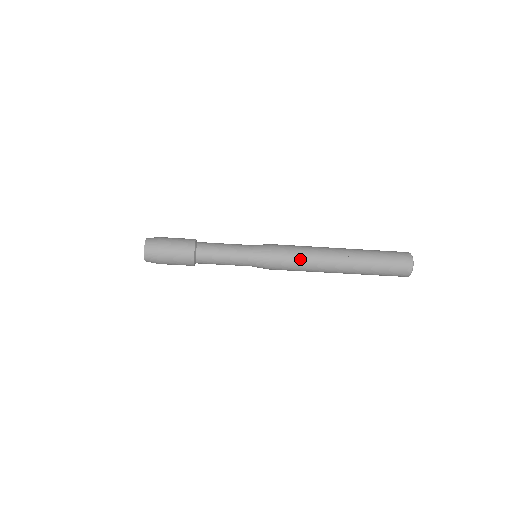
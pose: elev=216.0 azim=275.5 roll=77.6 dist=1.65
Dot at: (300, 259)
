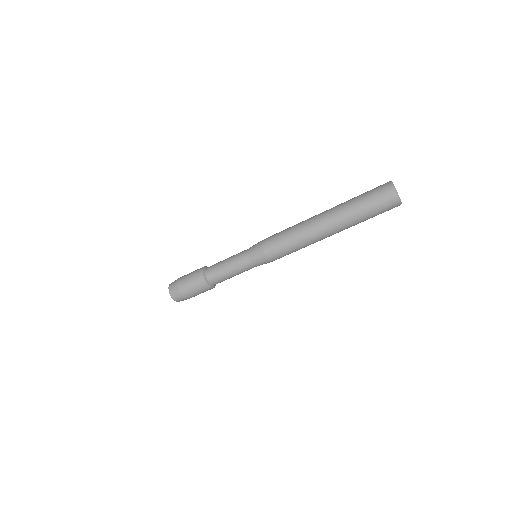
Dot at: (285, 230)
